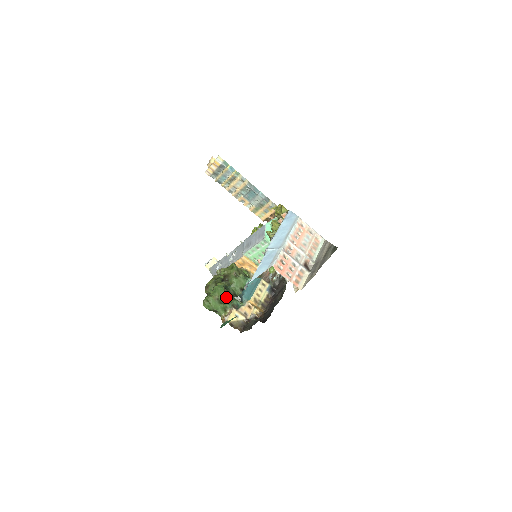
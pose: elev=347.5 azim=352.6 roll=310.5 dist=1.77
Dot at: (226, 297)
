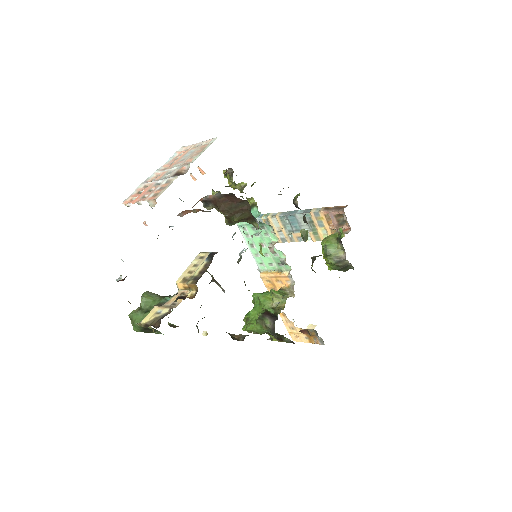
Dot at: (153, 302)
